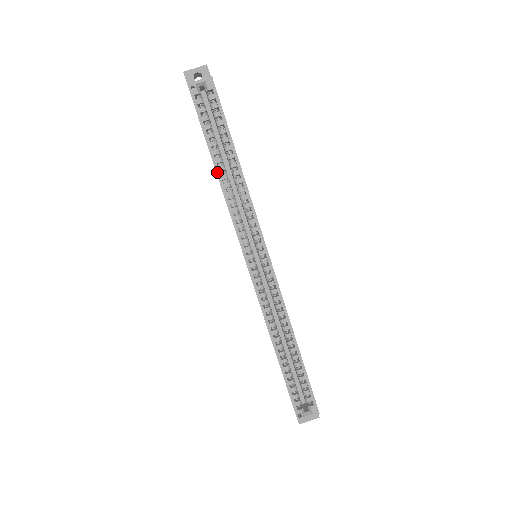
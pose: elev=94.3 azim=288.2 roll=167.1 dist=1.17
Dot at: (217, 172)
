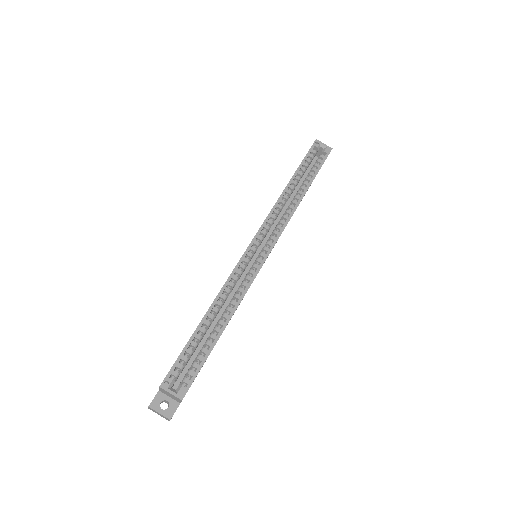
Dot at: (288, 185)
